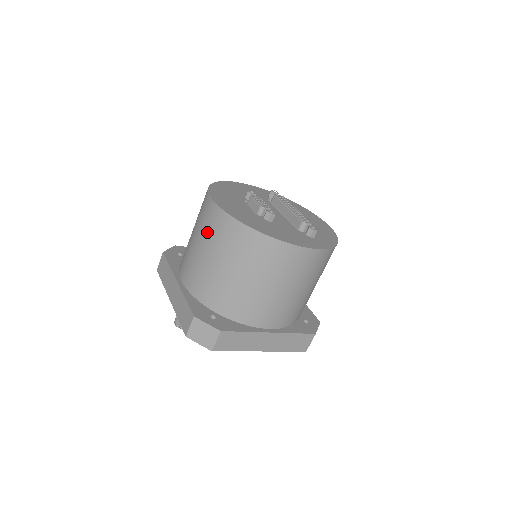
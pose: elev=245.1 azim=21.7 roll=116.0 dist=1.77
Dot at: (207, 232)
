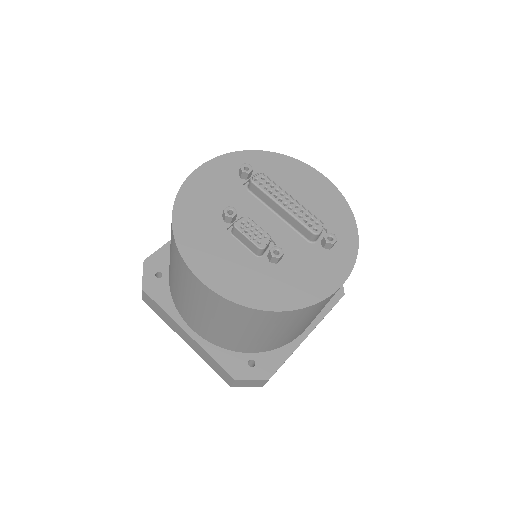
Dot at: (209, 309)
